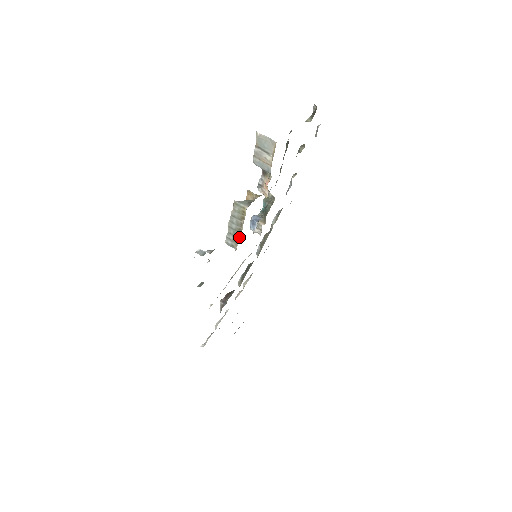
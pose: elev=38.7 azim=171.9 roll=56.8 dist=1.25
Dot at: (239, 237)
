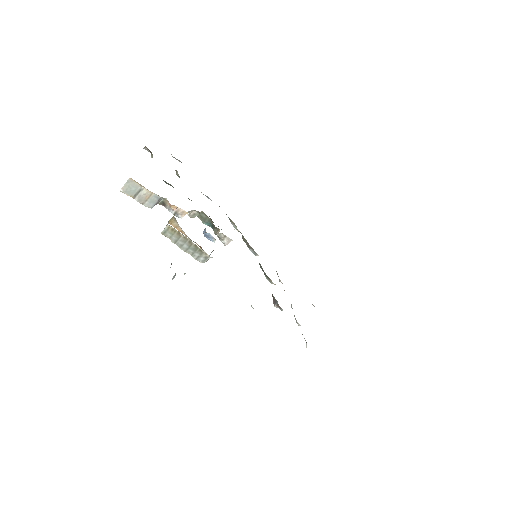
Dot at: (197, 246)
